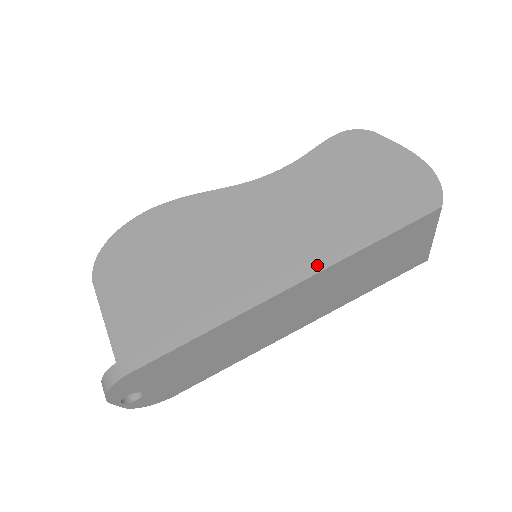
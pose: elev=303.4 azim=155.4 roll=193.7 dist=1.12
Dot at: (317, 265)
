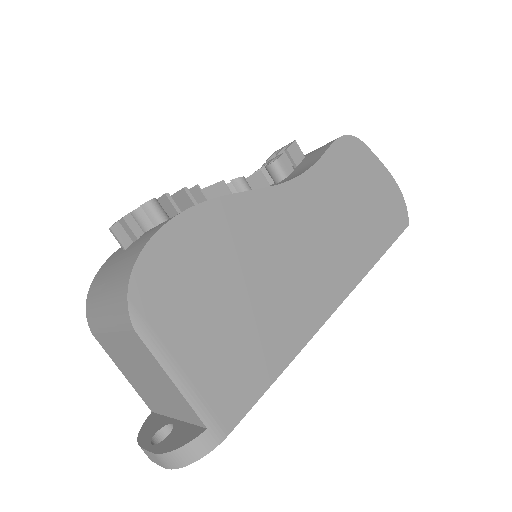
Dot at: (352, 282)
